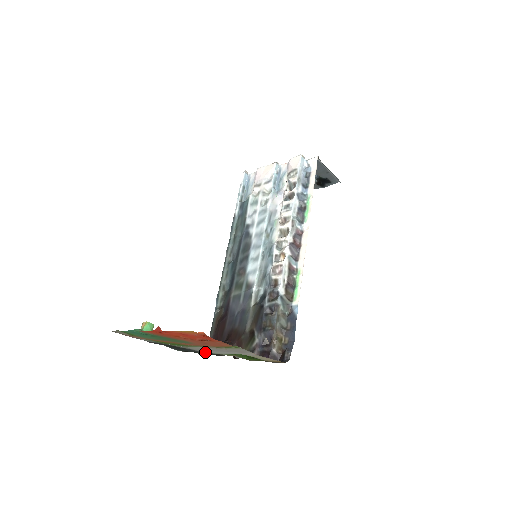
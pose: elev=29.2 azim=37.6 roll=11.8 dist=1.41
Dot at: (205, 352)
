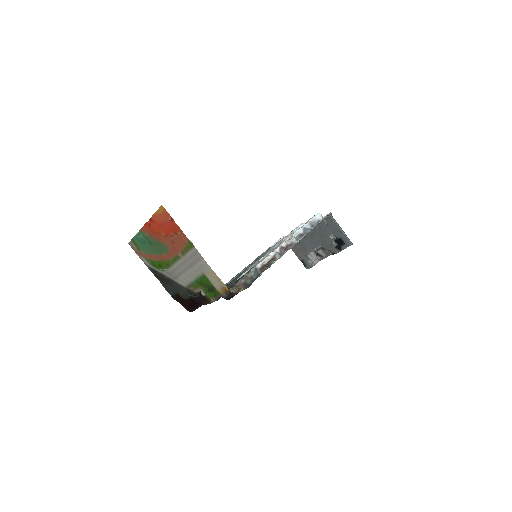
Dot at: (182, 286)
